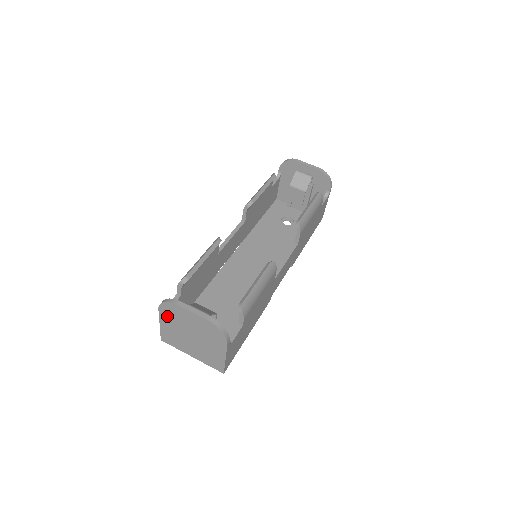
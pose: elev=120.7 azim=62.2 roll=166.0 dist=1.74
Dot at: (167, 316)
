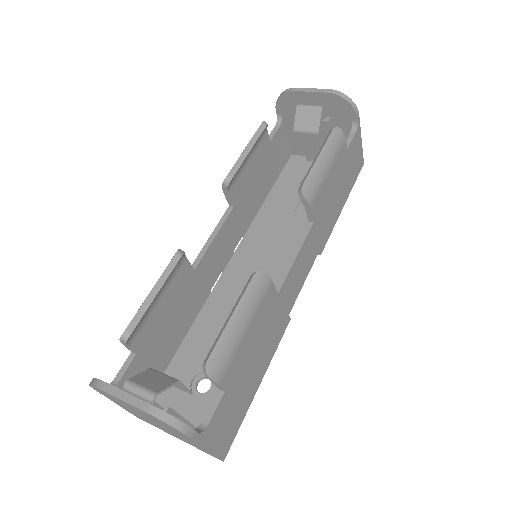
Dot at: (110, 398)
